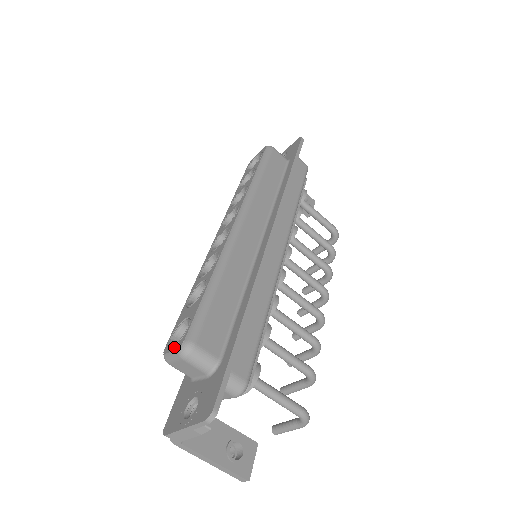
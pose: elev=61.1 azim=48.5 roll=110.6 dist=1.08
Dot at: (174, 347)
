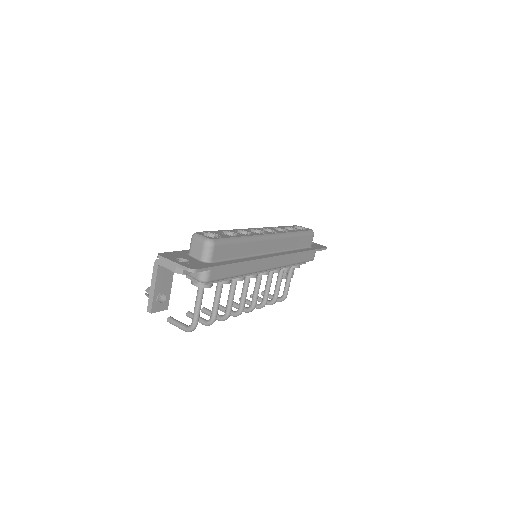
Dot at: (205, 236)
